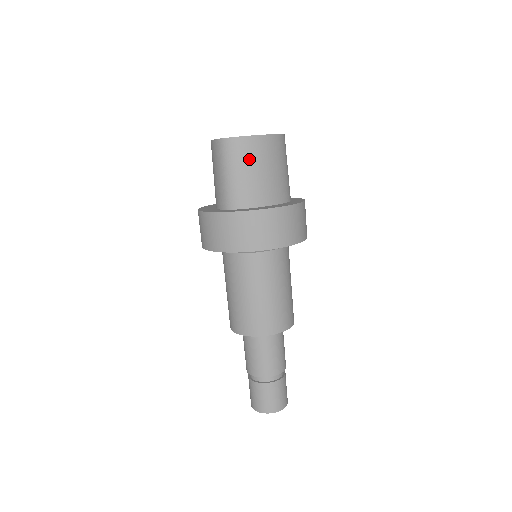
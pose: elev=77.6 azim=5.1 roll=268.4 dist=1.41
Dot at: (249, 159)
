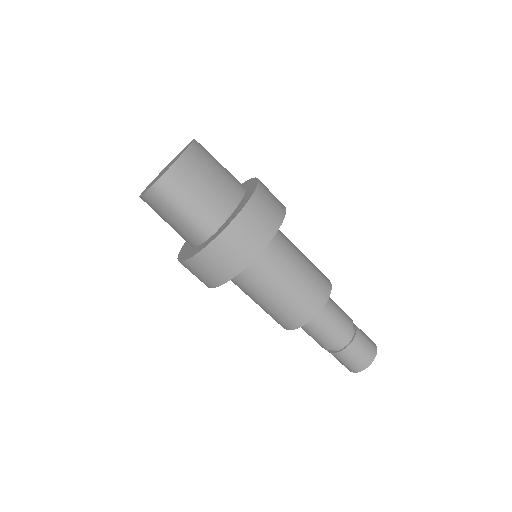
Dot at: (189, 183)
